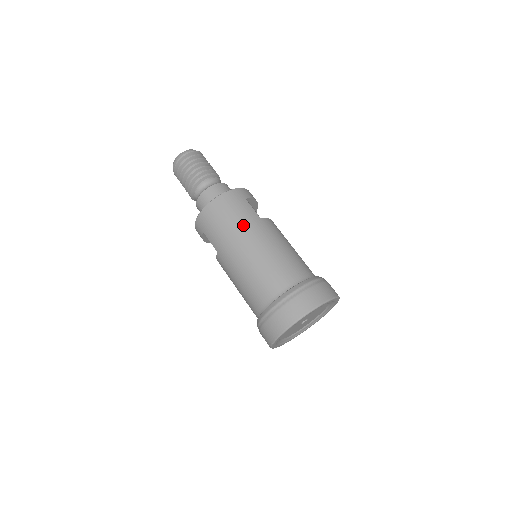
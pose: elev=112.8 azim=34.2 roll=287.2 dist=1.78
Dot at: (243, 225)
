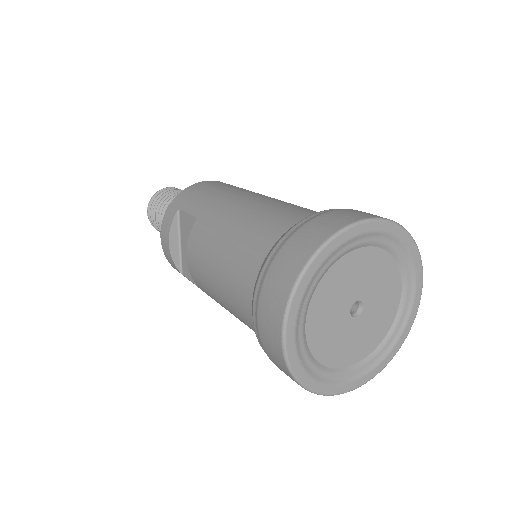
Dot at: (251, 191)
